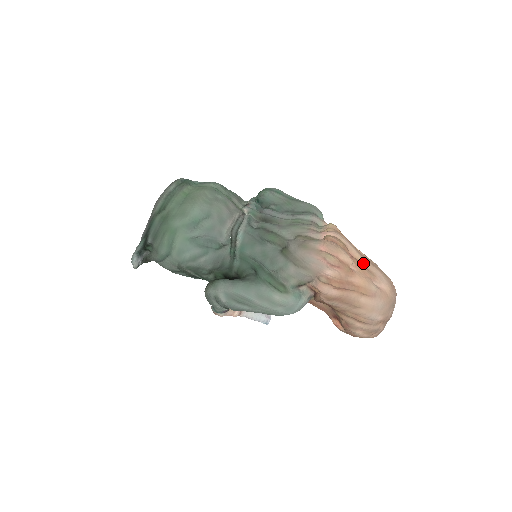
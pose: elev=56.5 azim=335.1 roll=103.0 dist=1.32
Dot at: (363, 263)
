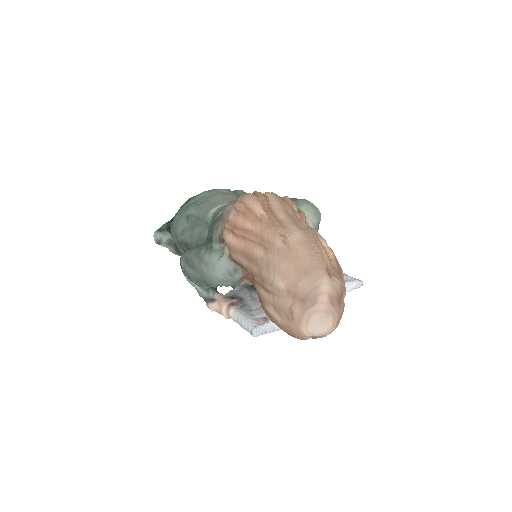
Dot at: (282, 219)
